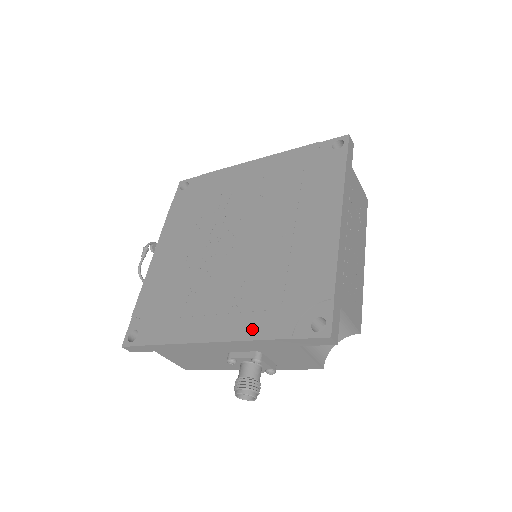
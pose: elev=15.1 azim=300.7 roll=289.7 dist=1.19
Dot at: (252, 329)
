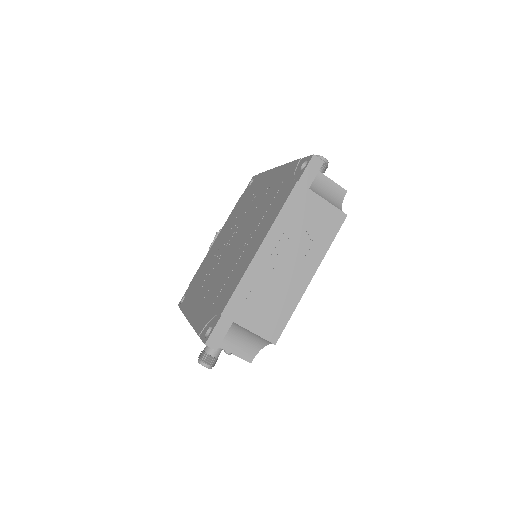
Dot at: (197, 320)
